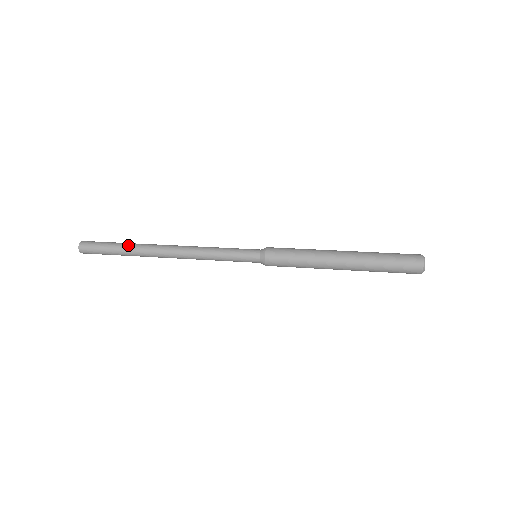
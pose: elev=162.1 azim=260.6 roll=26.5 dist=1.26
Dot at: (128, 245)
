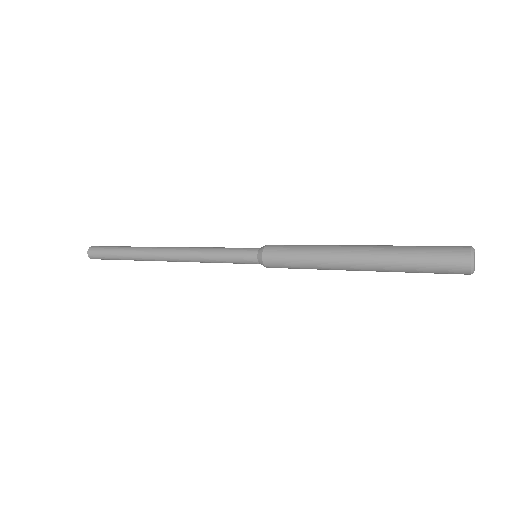
Dot at: (128, 254)
